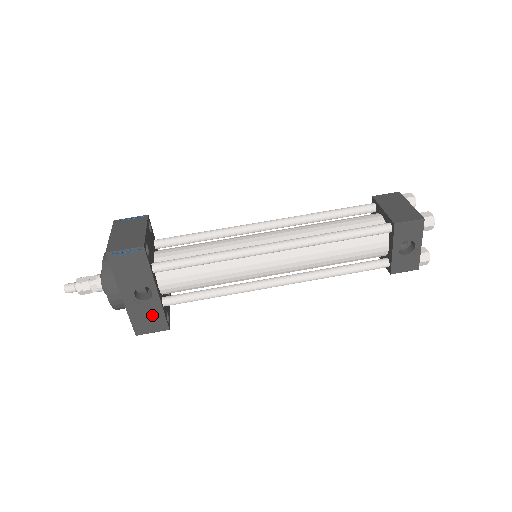
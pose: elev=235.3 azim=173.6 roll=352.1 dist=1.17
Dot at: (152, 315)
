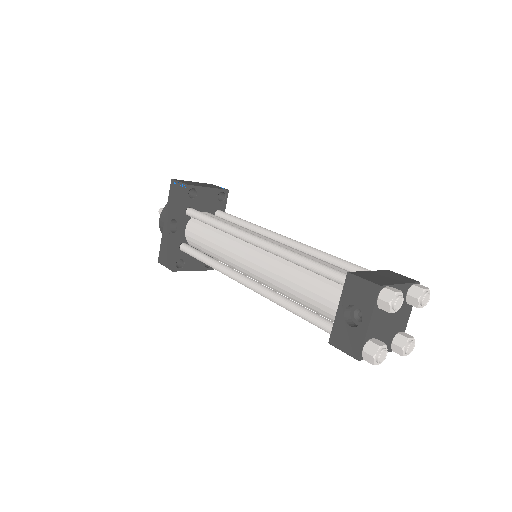
Dot at: (170, 249)
